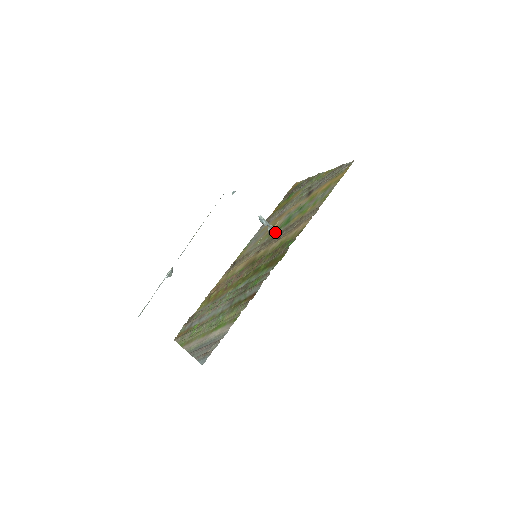
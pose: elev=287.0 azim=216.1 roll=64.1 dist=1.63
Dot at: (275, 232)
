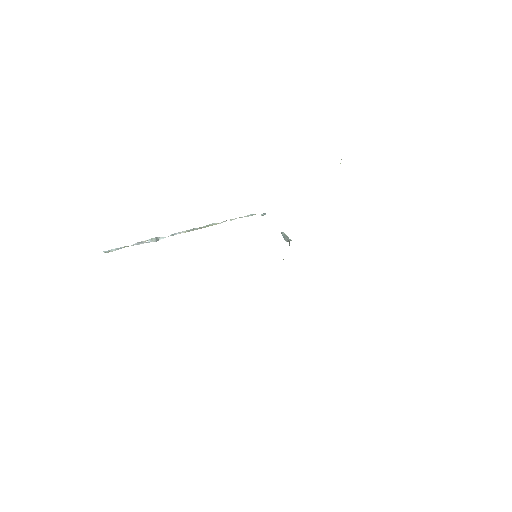
Dot at: occluded
